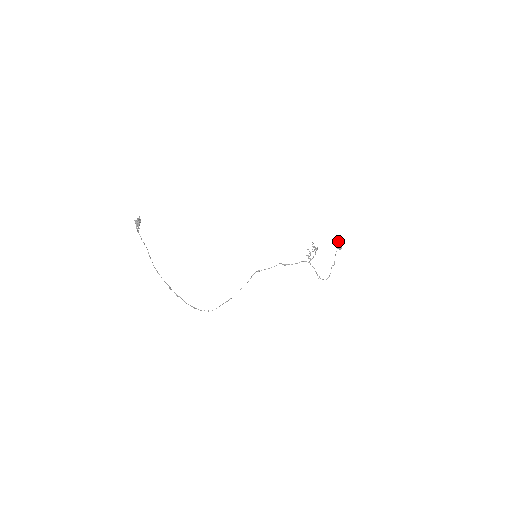
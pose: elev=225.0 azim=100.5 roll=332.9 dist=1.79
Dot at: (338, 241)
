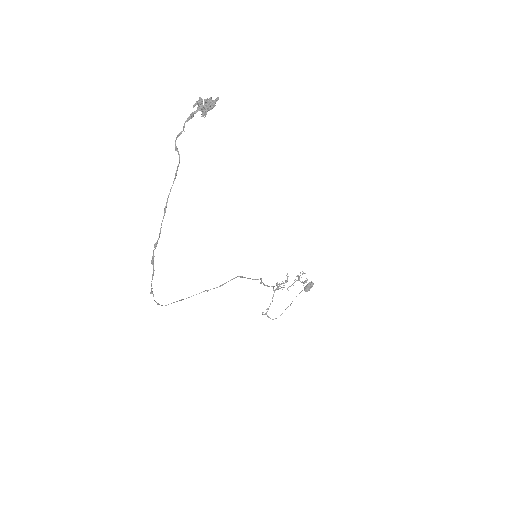
Dot at: occluded
